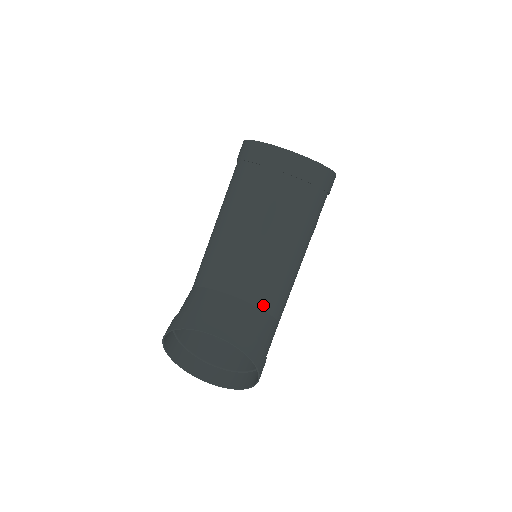
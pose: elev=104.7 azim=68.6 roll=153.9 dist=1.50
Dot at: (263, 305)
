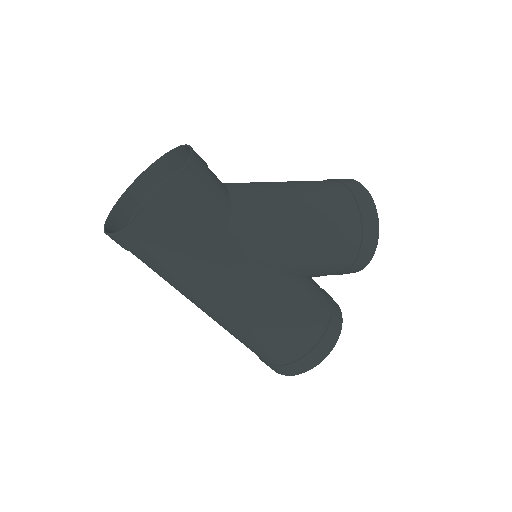
Dot at: (235, 199)
